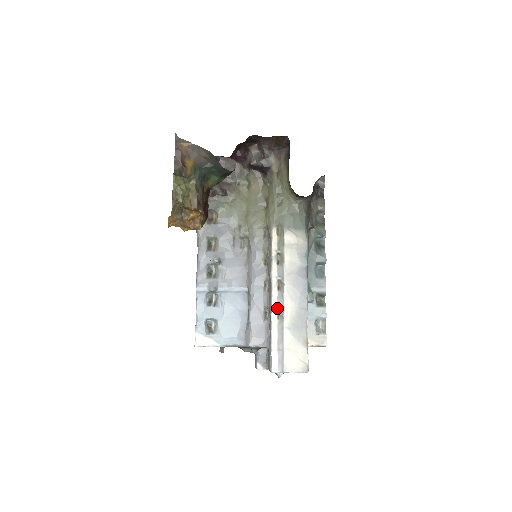
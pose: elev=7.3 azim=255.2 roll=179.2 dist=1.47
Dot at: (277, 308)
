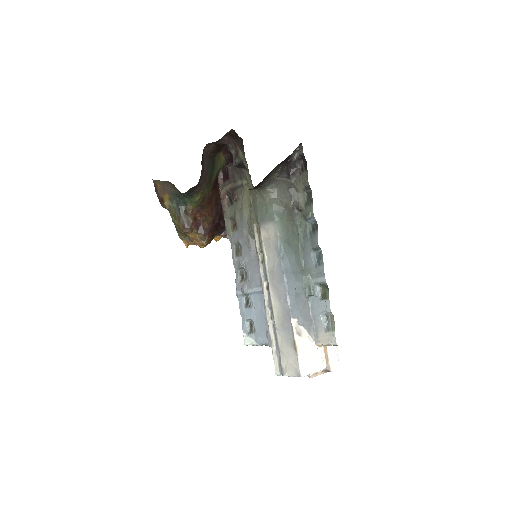
Dot at: (269, 309)
